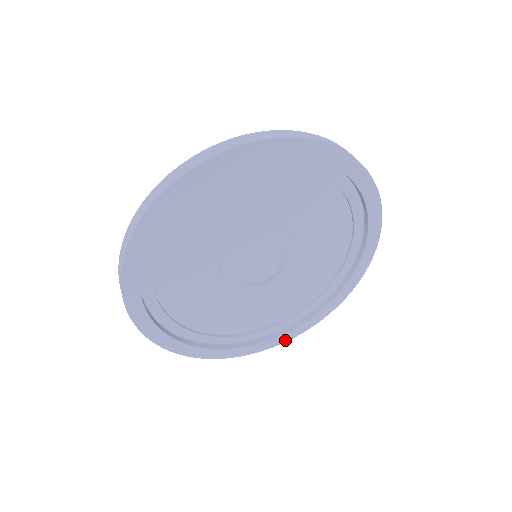
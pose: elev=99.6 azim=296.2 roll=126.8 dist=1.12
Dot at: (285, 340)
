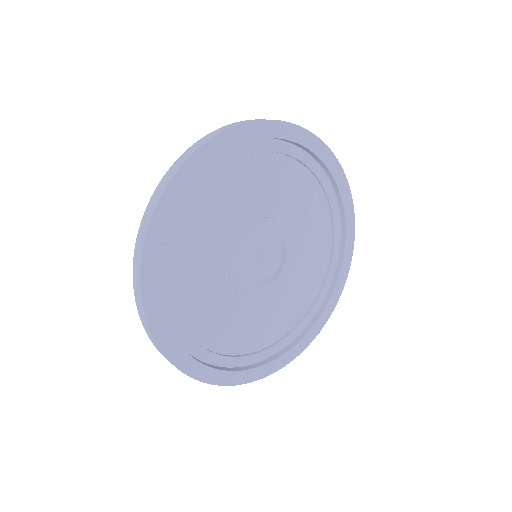
Dot at: (339, 295)
